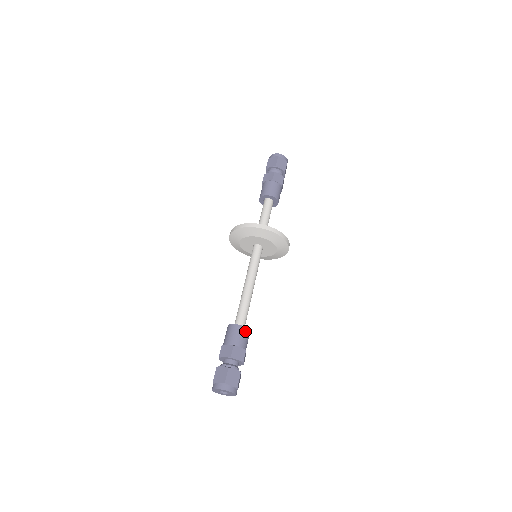
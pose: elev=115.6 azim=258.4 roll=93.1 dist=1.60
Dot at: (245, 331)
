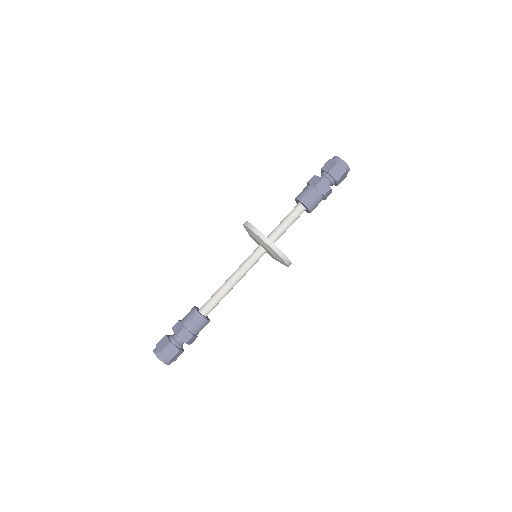
Dot at: (201, 320)
